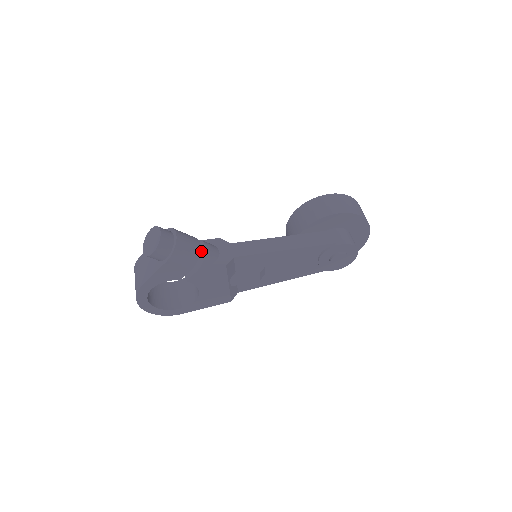
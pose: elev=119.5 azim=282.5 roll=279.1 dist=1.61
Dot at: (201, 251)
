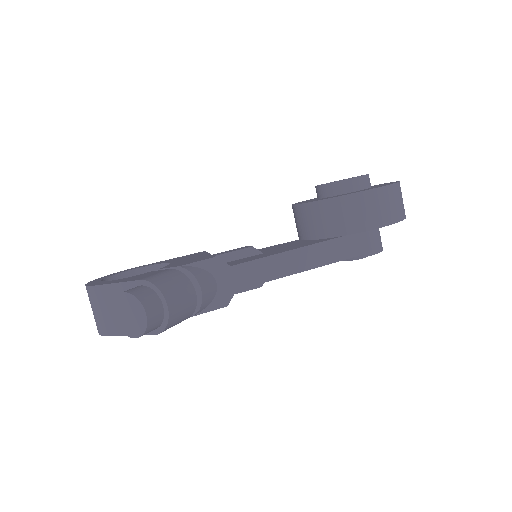
Dot at: occluded
